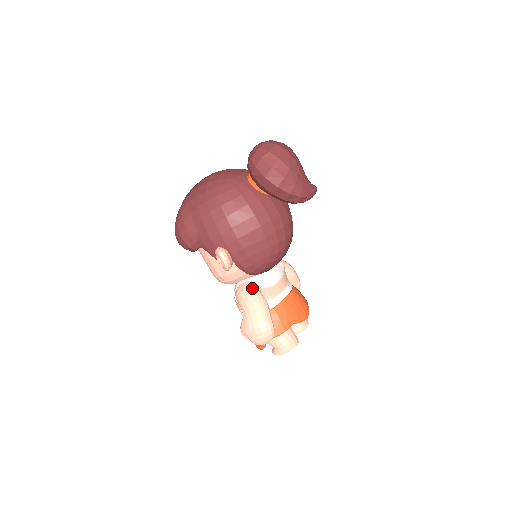
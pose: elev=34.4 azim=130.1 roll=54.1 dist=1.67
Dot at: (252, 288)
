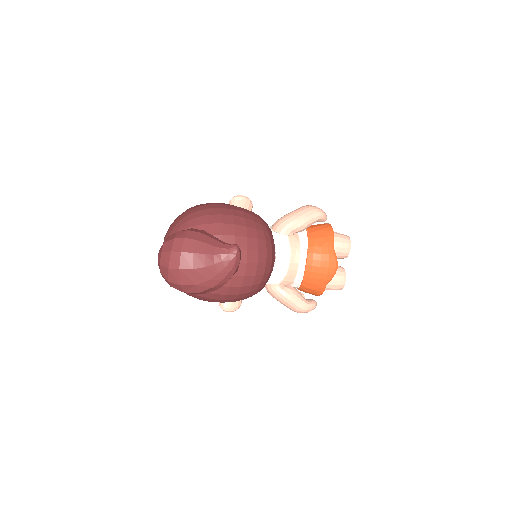
Dot at: (271, 291)
